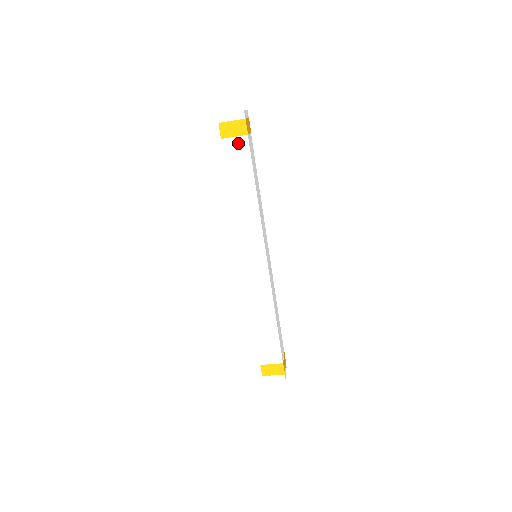
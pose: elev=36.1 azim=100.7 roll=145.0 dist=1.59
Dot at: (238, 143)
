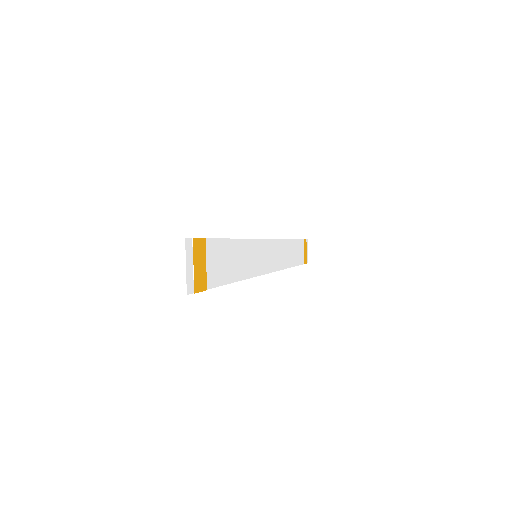
Dot at: occluded
